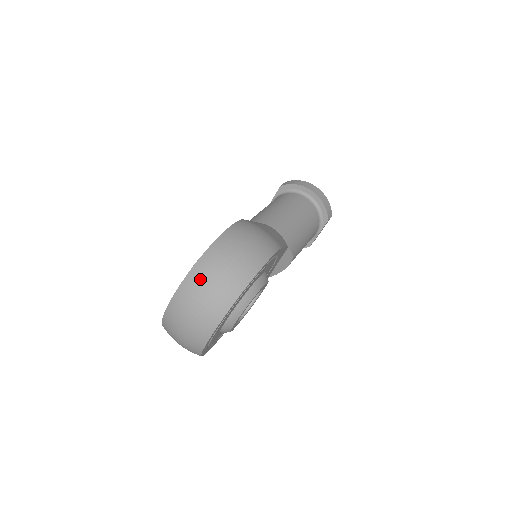
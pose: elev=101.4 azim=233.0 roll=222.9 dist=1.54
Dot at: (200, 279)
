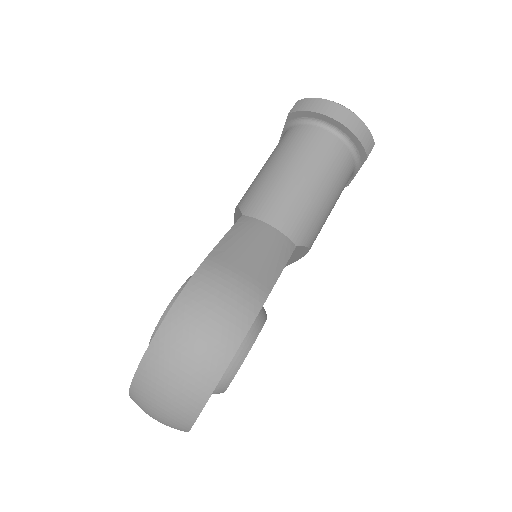
Dot at: (149, 386)
